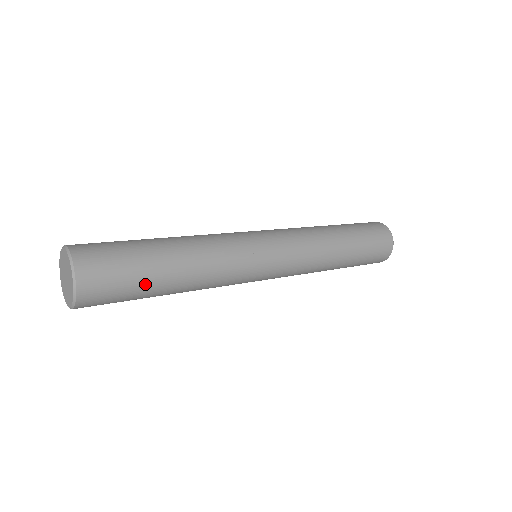
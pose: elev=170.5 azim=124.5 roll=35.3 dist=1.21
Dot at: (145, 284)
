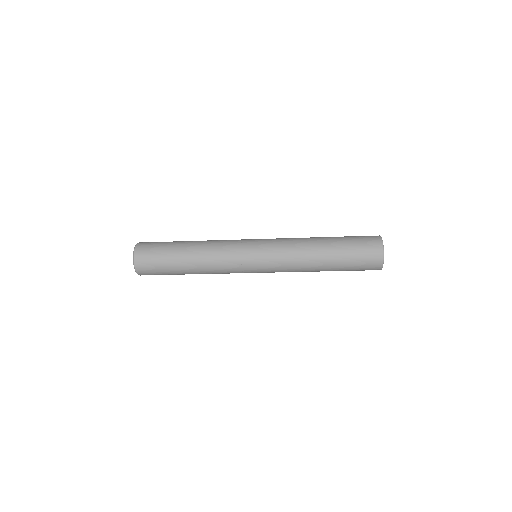
Dot at: (169, 257)
